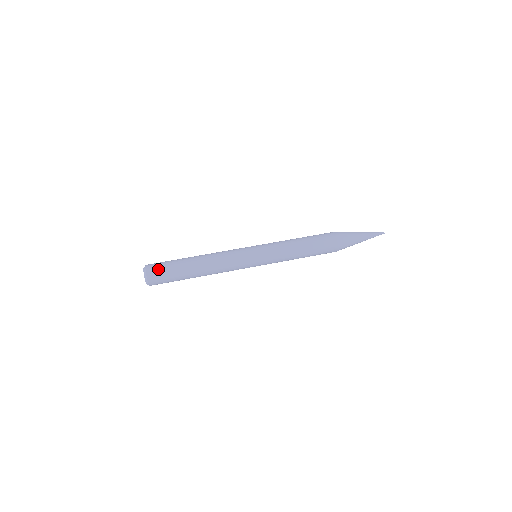
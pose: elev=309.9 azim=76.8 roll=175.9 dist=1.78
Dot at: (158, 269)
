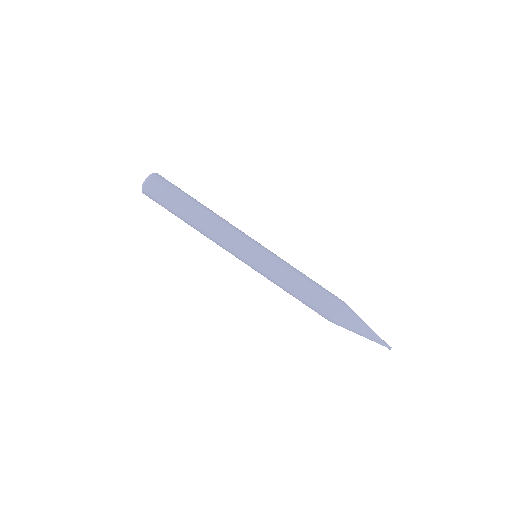
Dot at: (158, 190)
